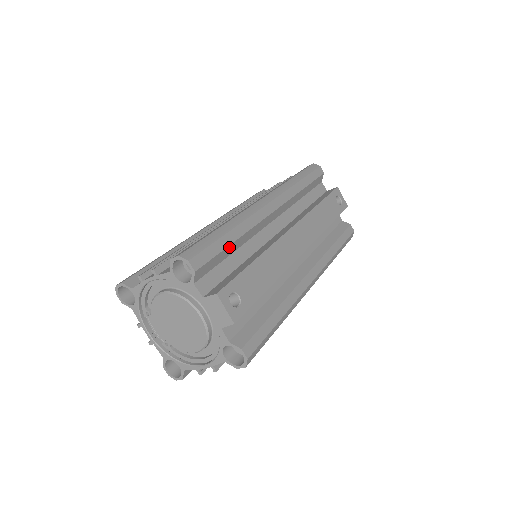
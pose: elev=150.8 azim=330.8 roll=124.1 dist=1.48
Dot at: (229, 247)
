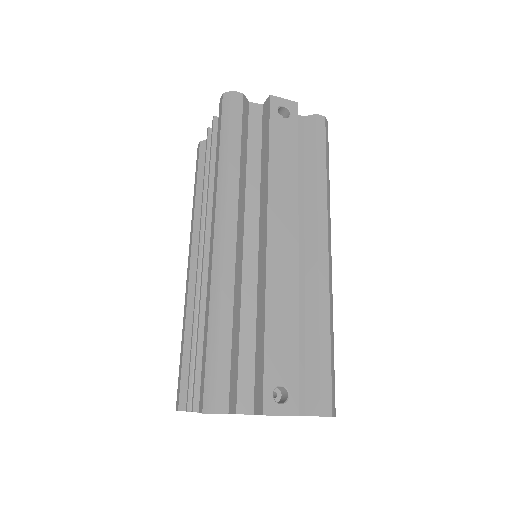
Dot at: (233, 341)
